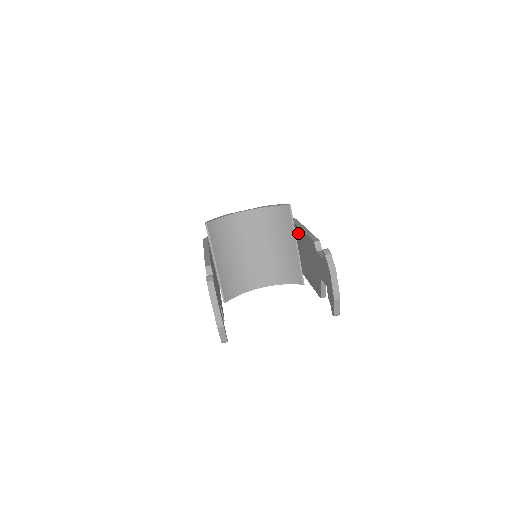
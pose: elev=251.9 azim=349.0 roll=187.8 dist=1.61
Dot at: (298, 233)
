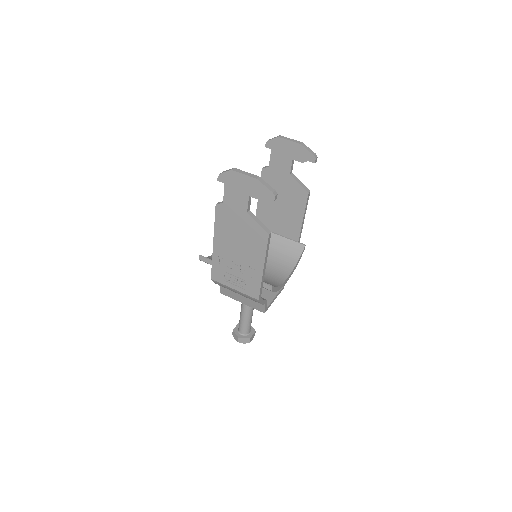
Dot at: (261, 221)
